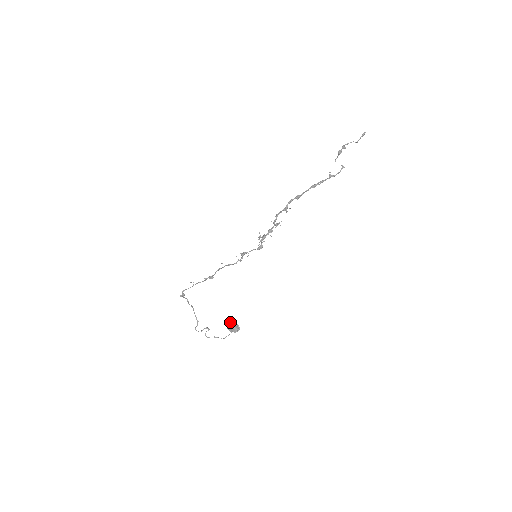
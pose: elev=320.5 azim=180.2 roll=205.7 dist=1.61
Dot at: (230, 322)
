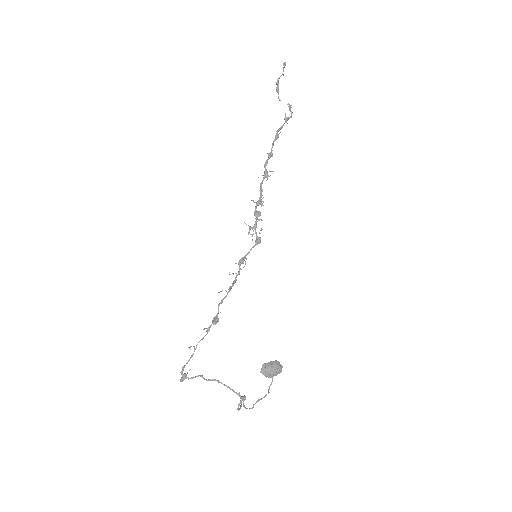
Dot at: (267, 365)
